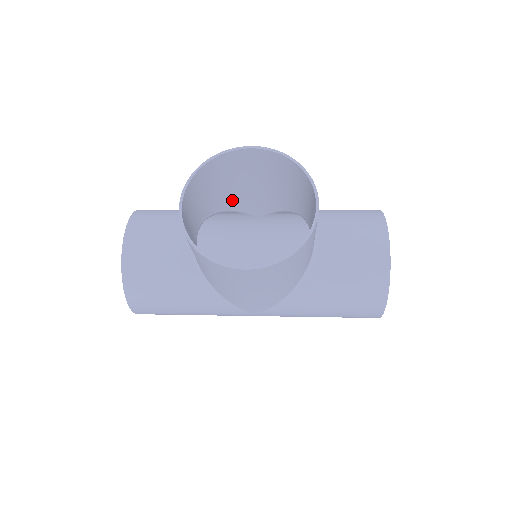
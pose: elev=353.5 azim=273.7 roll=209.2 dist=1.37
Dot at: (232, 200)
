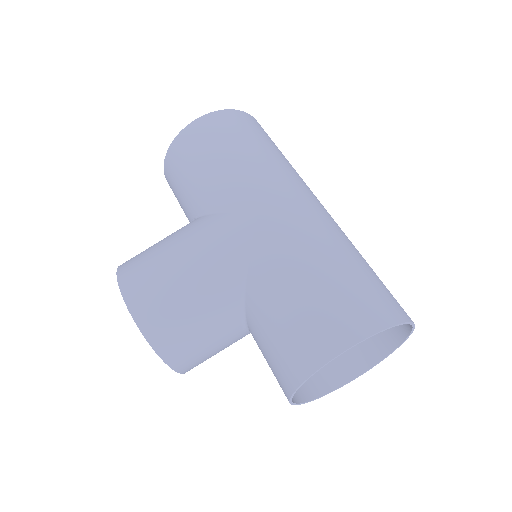
Dot at: (198, 229)
